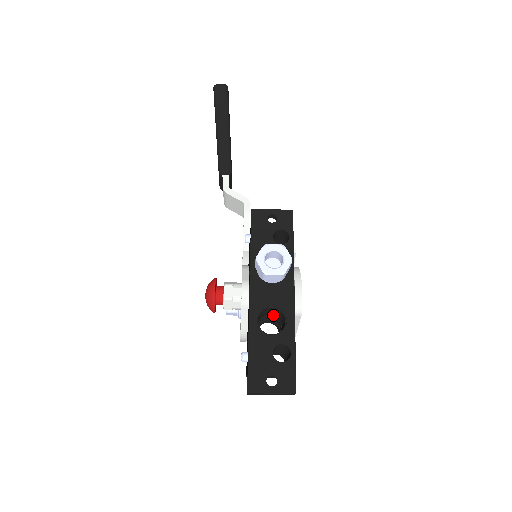
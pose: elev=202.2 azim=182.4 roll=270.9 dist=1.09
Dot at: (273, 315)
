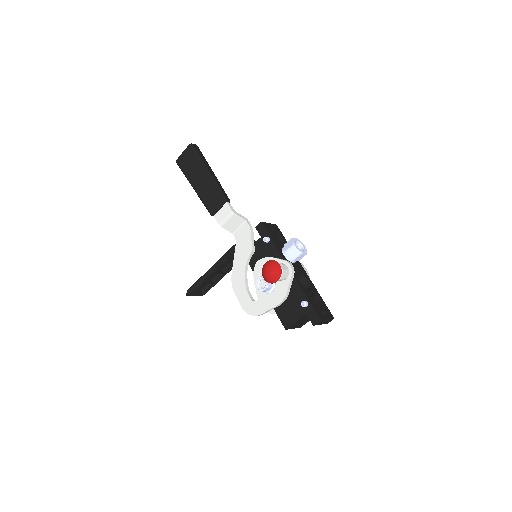
Dot at: occluded
